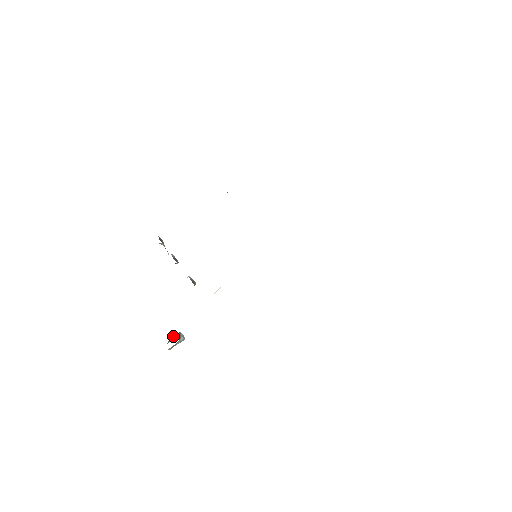
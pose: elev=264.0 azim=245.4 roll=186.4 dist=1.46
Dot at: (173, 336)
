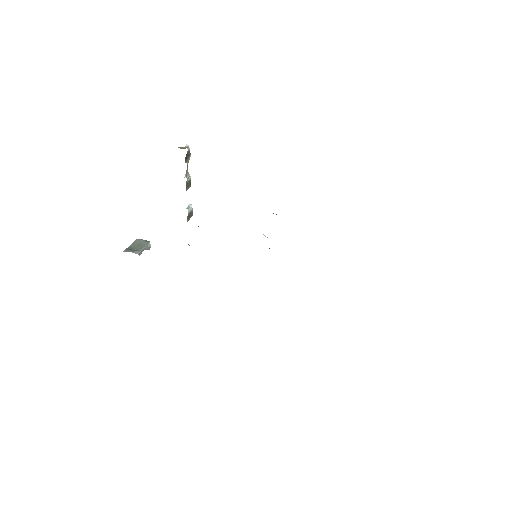
Dot at: (141, 240)
